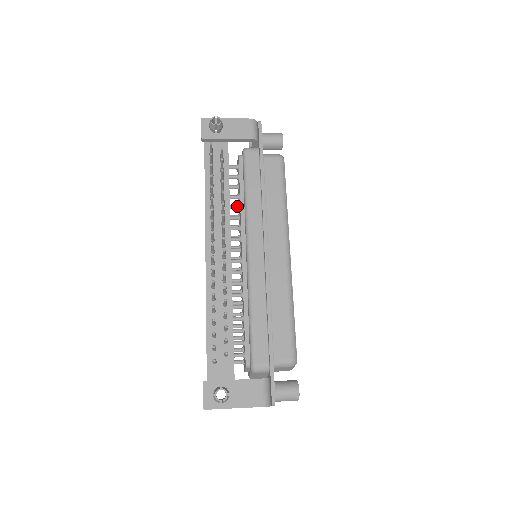
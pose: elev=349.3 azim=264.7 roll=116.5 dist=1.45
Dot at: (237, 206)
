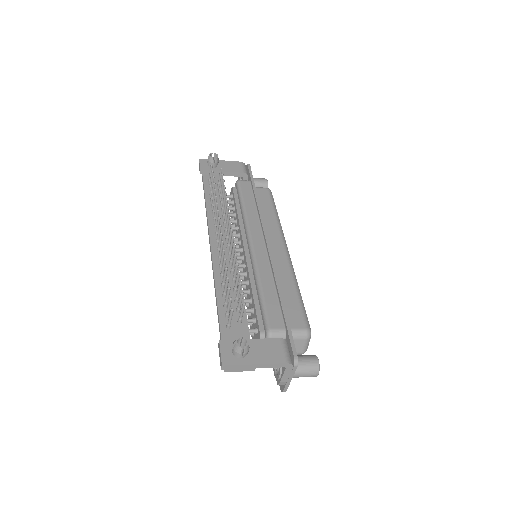
Dot at: (234, 220)
